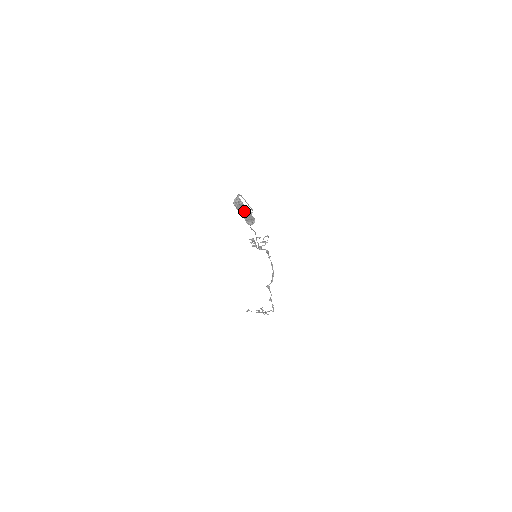
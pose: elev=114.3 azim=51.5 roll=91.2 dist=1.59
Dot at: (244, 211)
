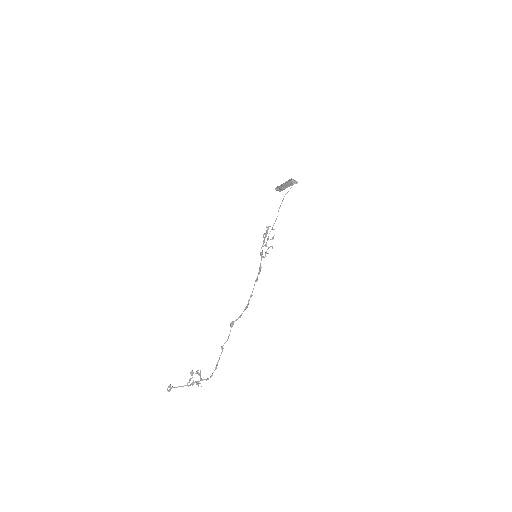
Dot at: (288, 182)
